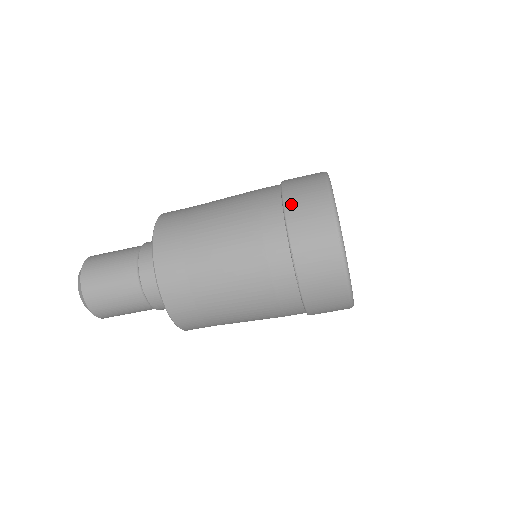
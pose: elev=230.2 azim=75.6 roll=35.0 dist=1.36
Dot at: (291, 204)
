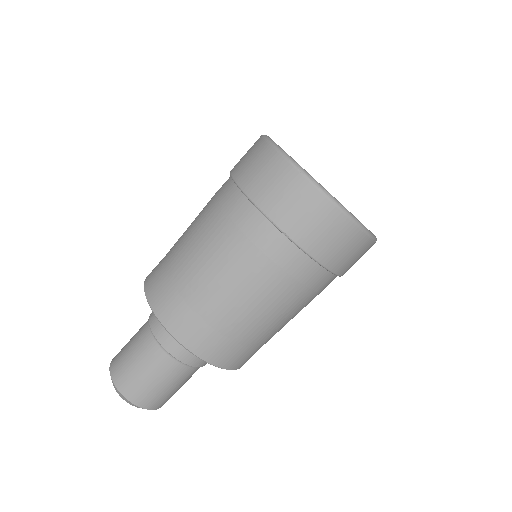
Dot at: (239, 174)
